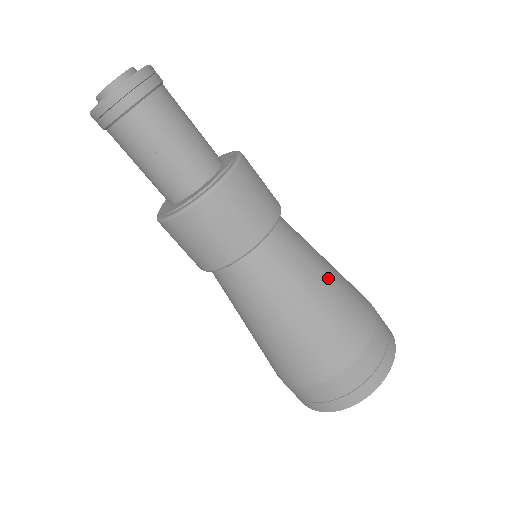
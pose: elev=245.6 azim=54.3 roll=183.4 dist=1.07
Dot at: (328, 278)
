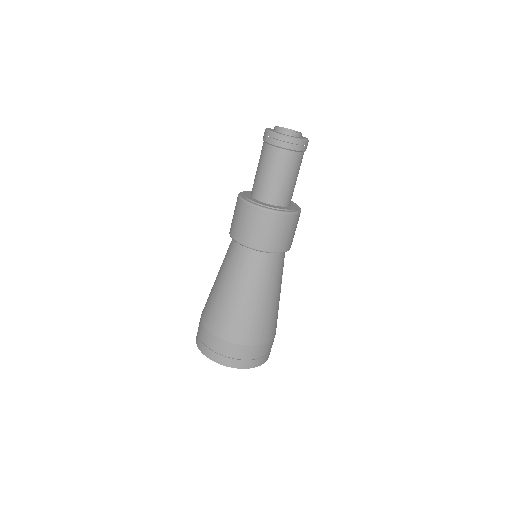
Dot at: (277, 297)
